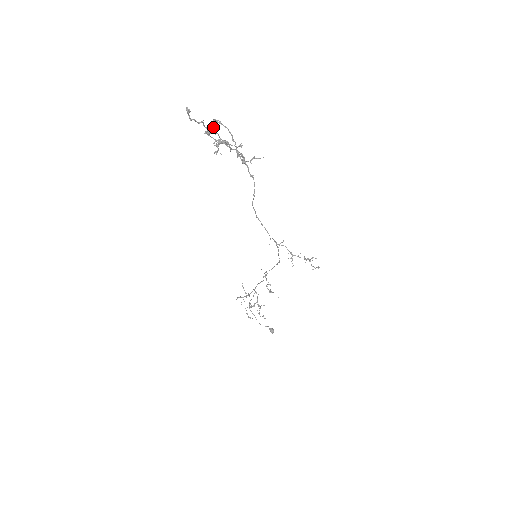
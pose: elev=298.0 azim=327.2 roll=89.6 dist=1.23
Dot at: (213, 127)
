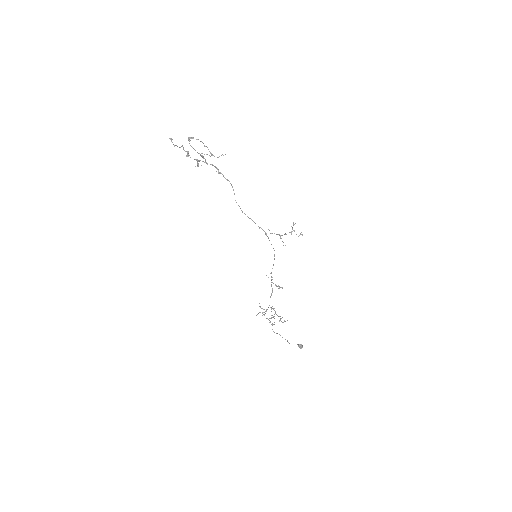
Dot at: occluded
